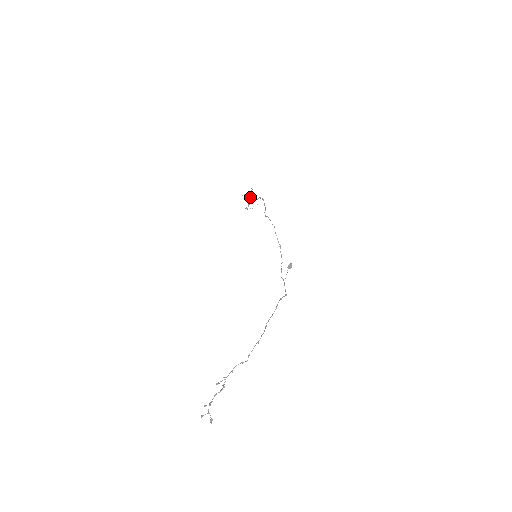
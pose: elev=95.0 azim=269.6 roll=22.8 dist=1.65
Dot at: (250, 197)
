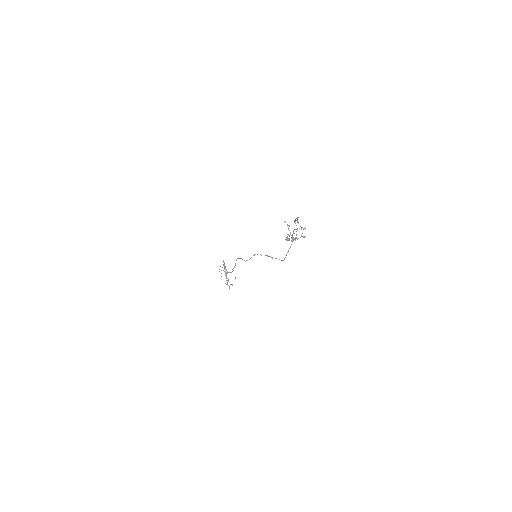
Dot at: (225, 269)
